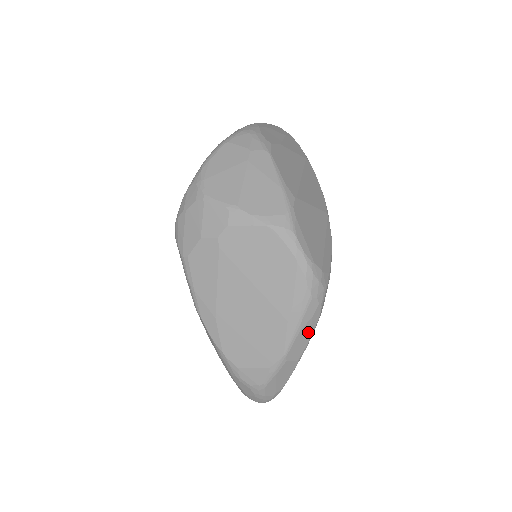
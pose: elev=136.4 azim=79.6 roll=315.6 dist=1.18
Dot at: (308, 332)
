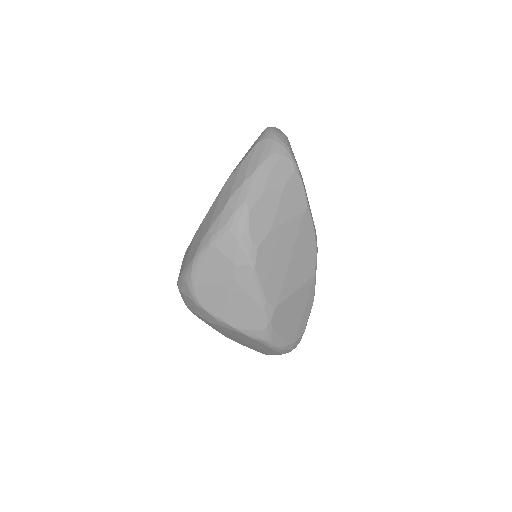
Dot at: occluded
